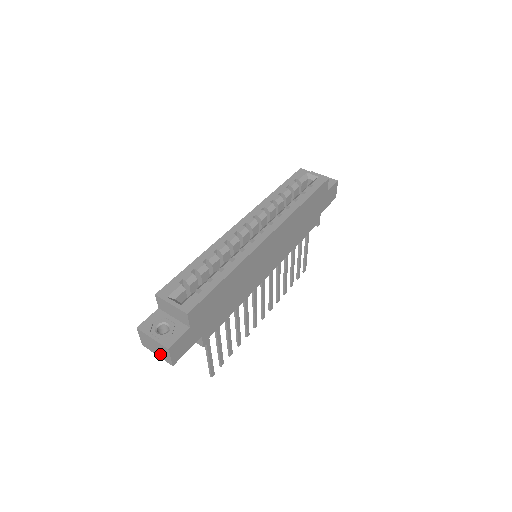
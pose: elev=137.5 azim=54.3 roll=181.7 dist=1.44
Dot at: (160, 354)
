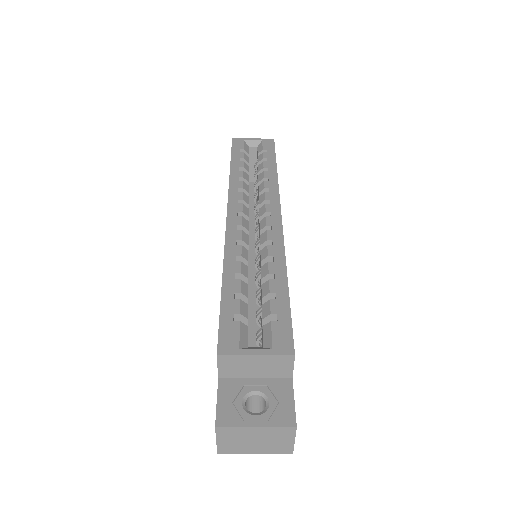
Dot at: (266, 448)
